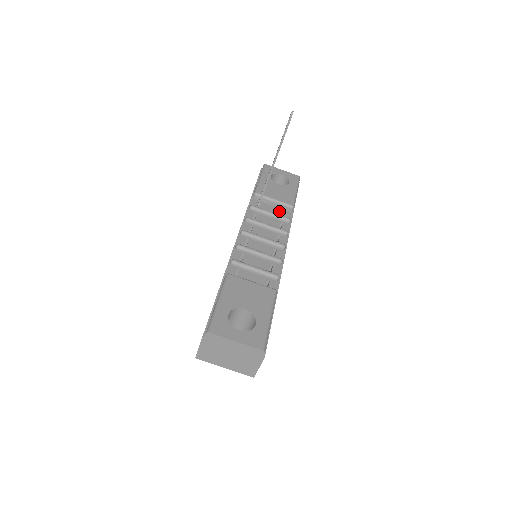
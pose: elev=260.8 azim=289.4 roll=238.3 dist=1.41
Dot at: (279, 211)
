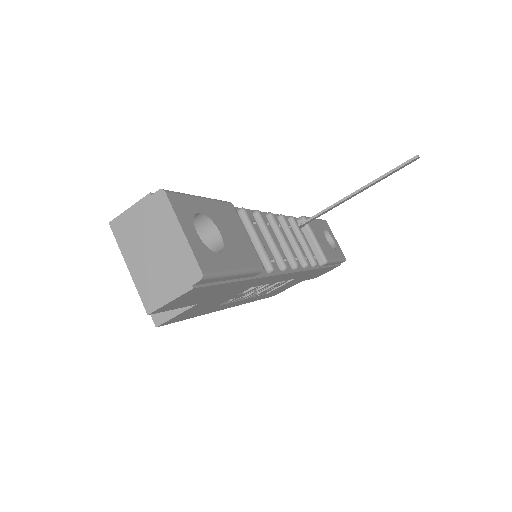
Dot at: (311, 251)
